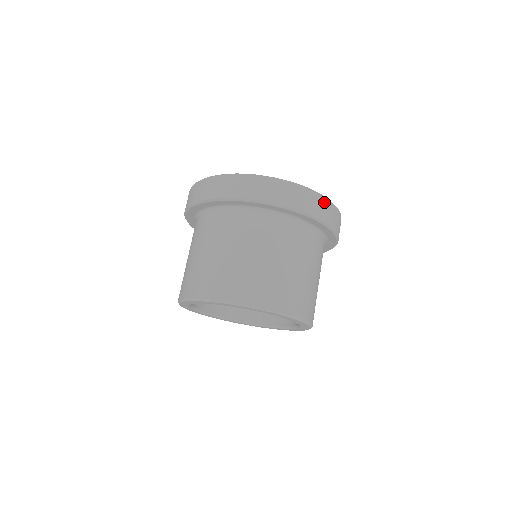
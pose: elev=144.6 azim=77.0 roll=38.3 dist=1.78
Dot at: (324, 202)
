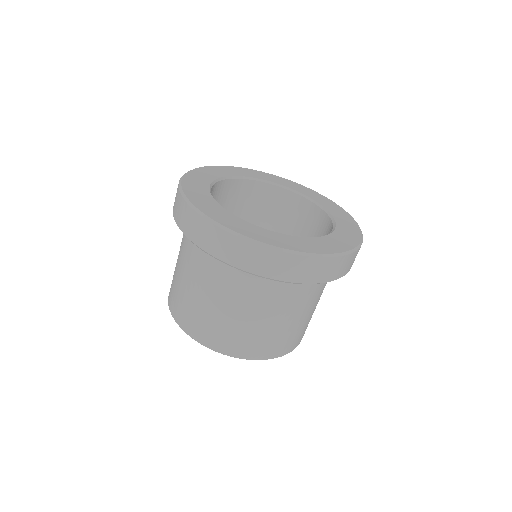
Dot at: (329, 262)
